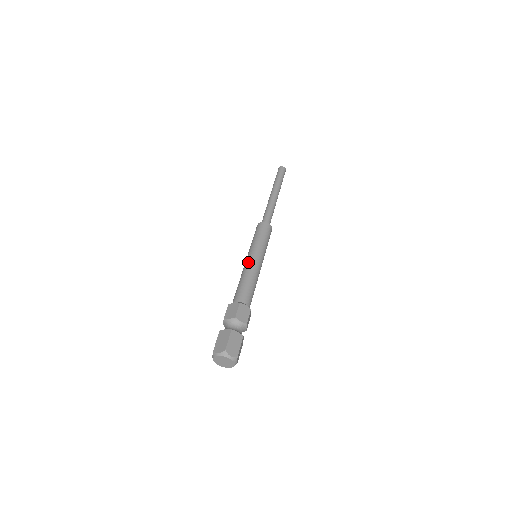
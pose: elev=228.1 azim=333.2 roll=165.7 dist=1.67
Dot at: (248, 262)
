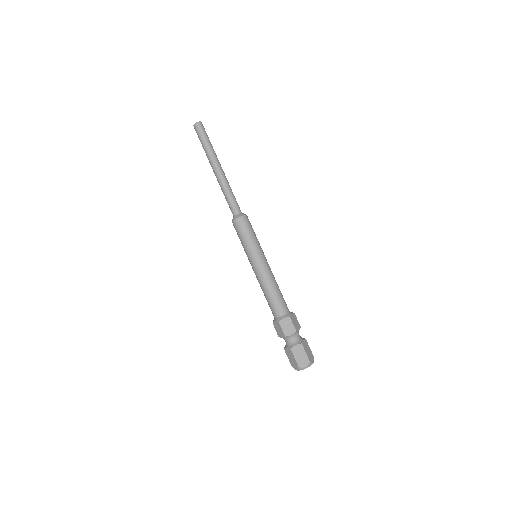
Dot at: (262, 271)
